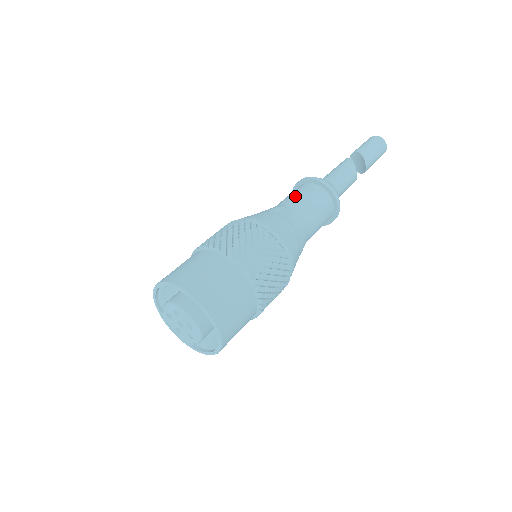
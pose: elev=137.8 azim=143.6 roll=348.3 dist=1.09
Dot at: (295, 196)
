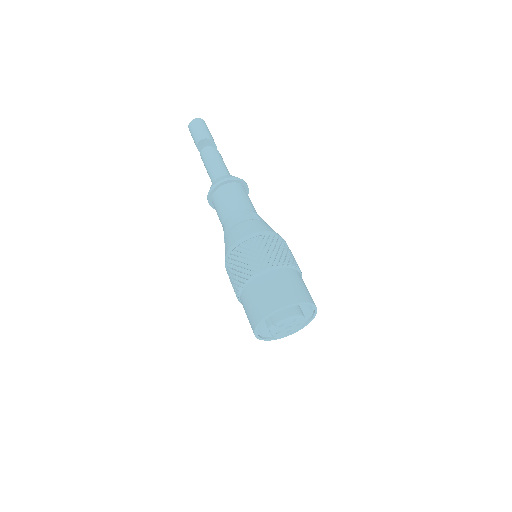
Dot at: (243, 199)
